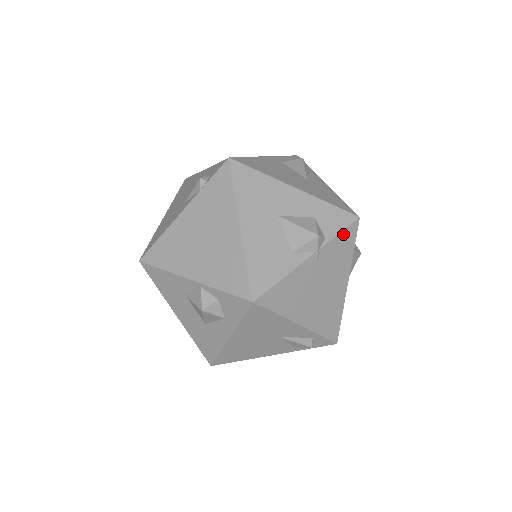
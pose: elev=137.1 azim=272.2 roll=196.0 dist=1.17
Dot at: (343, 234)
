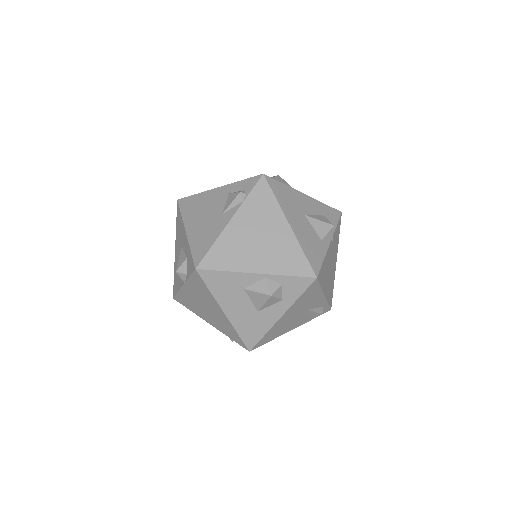
Dot at: (338, 225)
